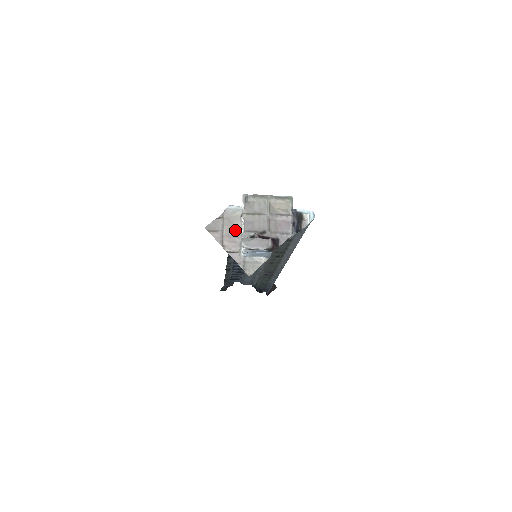
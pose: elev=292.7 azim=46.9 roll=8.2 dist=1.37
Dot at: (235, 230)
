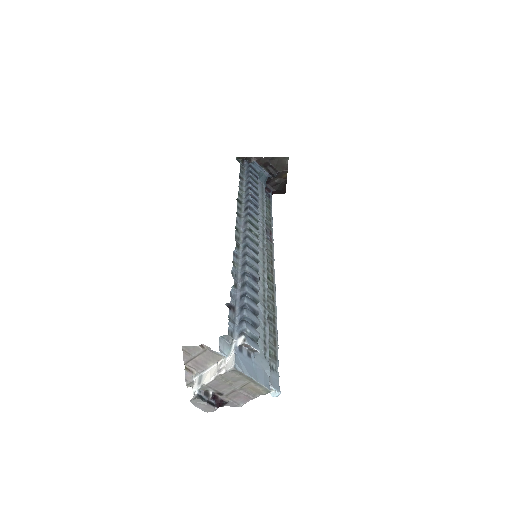
Dot at: (207, 362)
